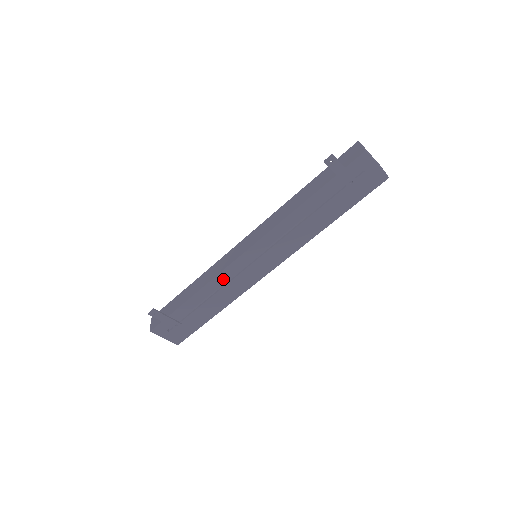
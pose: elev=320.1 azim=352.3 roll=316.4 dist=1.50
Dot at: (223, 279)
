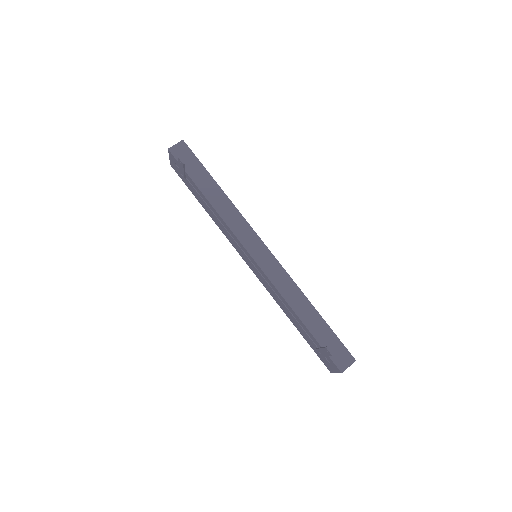
Dot at: (228, 229)
